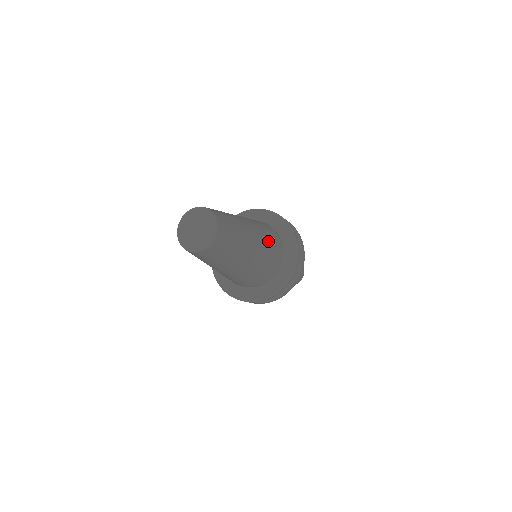
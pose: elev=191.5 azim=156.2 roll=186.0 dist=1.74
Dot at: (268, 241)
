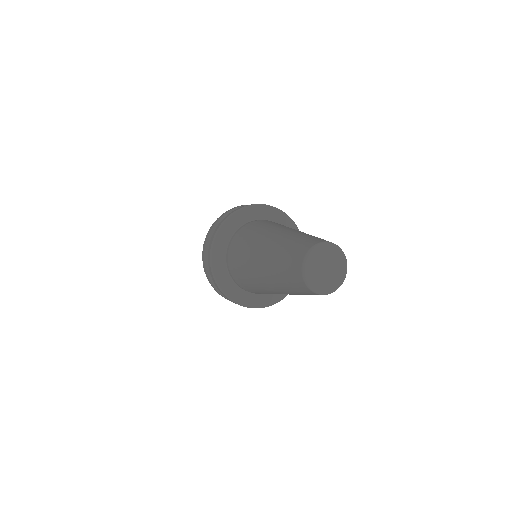
Dot at: occluded
